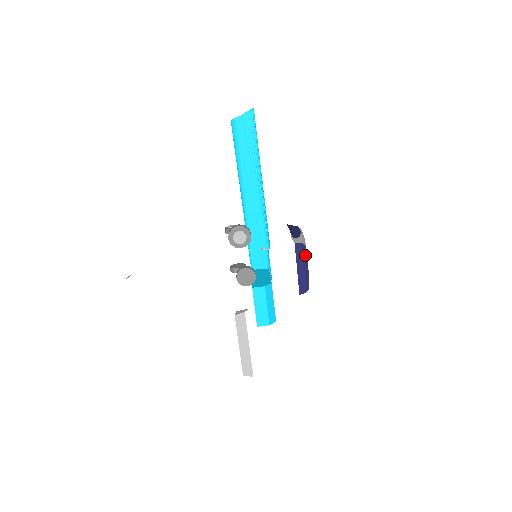
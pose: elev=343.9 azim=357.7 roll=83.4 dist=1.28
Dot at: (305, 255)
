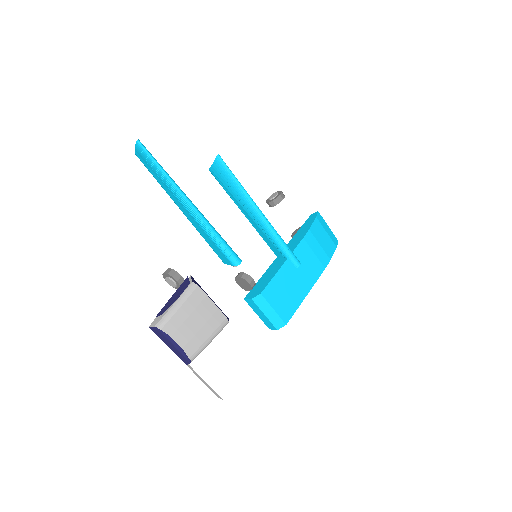
Dot at: (166, 336)
